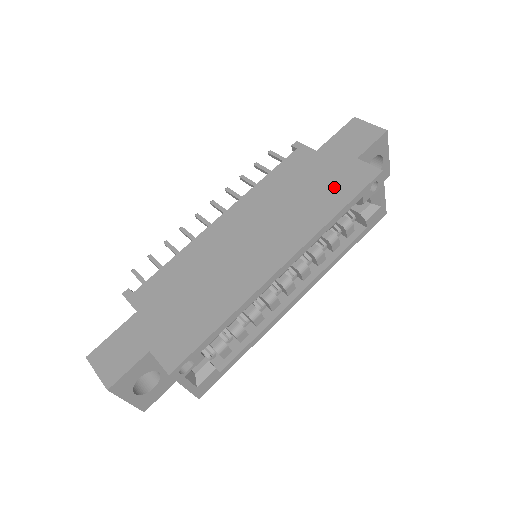
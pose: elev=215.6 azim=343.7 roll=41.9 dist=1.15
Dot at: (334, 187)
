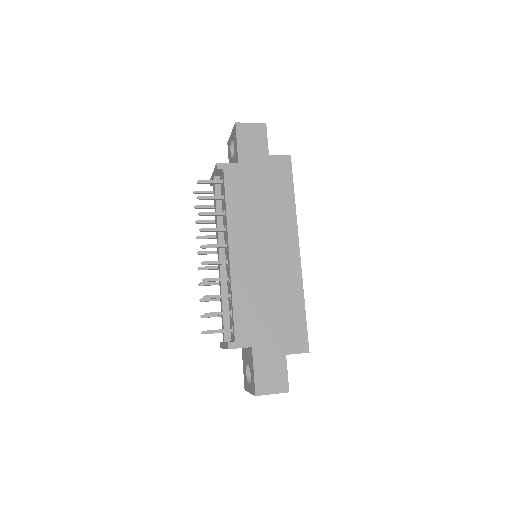
Dot at: (276, 184)
